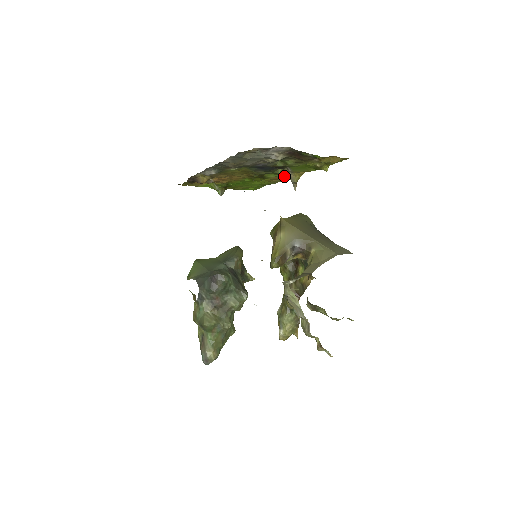
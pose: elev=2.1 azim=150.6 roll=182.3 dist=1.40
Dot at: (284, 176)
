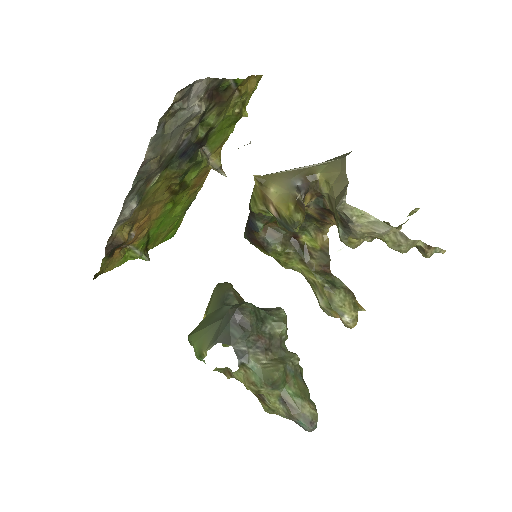
Dot at: (203, 170)
